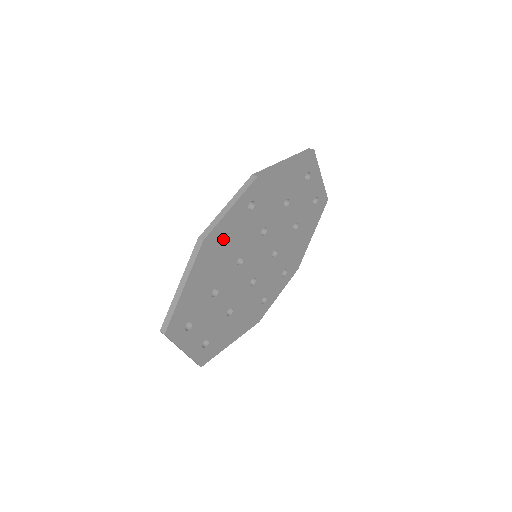
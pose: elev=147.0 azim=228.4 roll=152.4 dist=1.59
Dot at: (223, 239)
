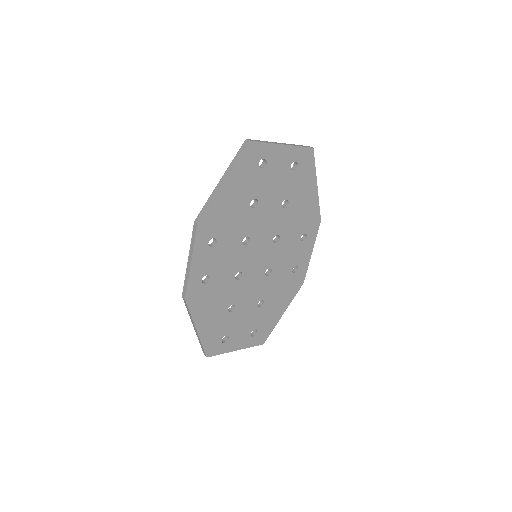
Dot at: (207, 278)
